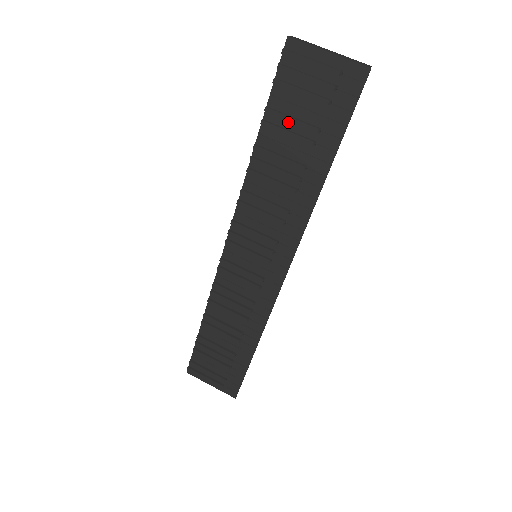
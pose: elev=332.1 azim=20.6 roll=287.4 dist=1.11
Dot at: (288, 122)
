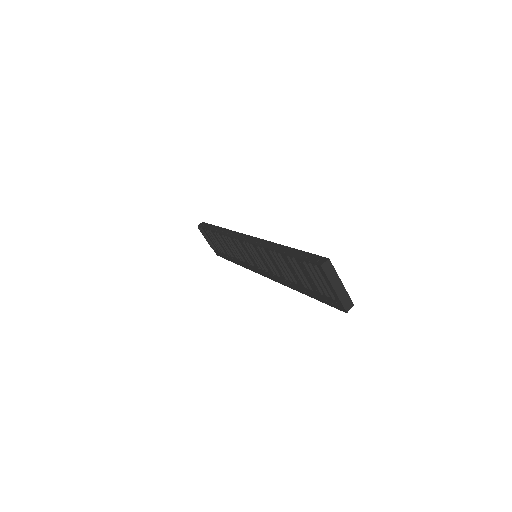
Dot at: (300, 270)
